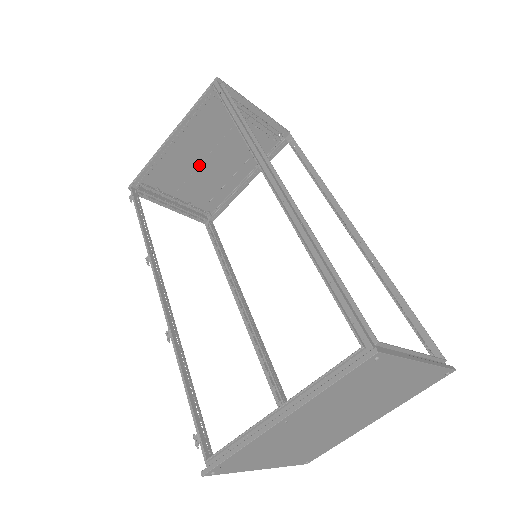
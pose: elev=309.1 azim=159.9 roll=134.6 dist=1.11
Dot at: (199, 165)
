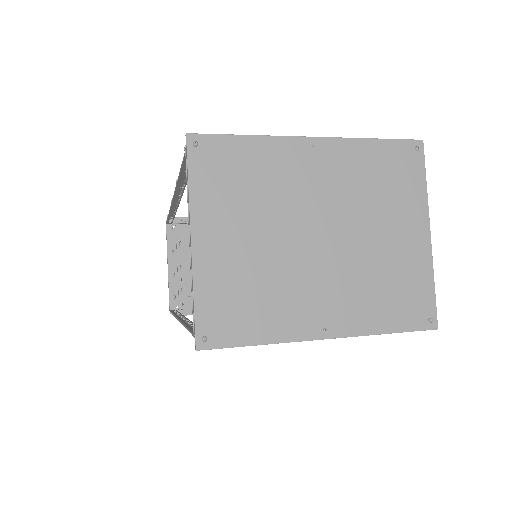
Dot at: occluded
